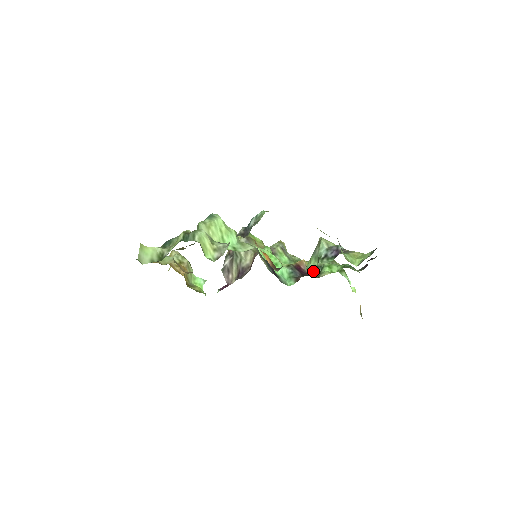
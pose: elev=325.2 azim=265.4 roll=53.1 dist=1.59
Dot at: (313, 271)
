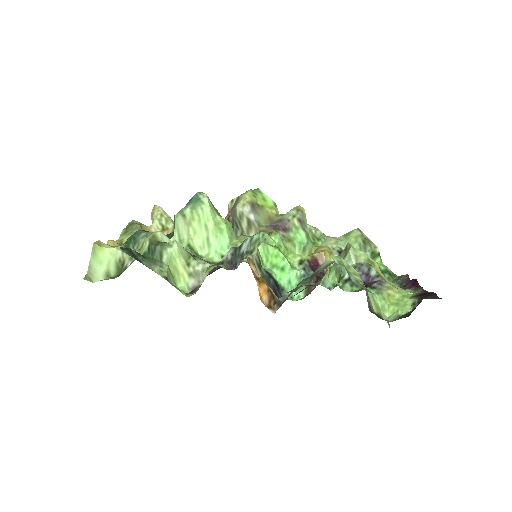
Dot at: occluded
